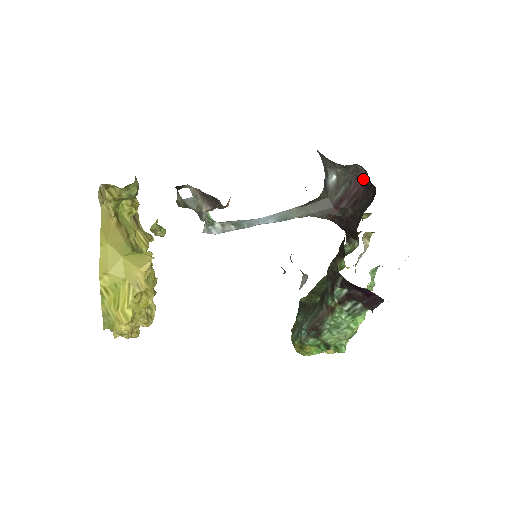
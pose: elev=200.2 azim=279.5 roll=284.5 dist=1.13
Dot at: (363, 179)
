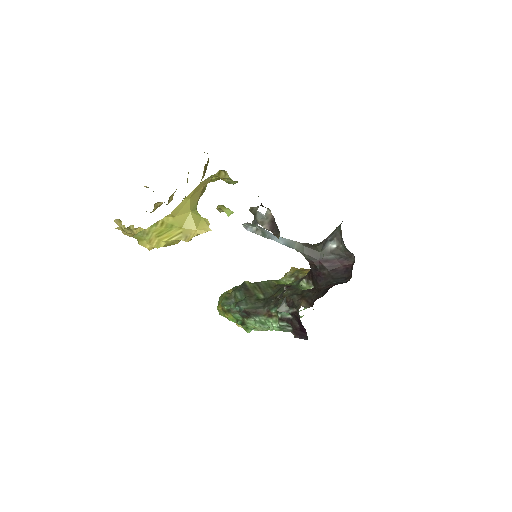
Dot at: (349, 263)
